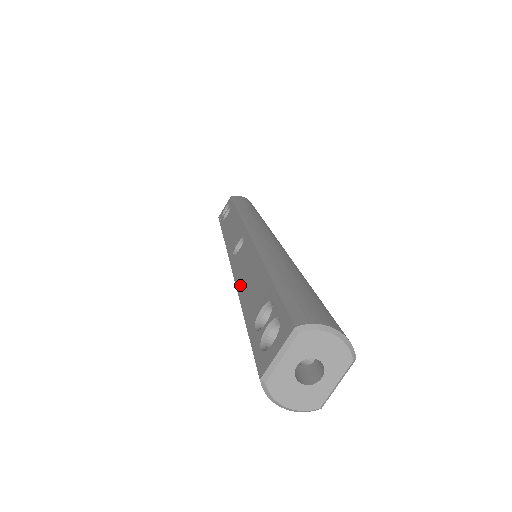
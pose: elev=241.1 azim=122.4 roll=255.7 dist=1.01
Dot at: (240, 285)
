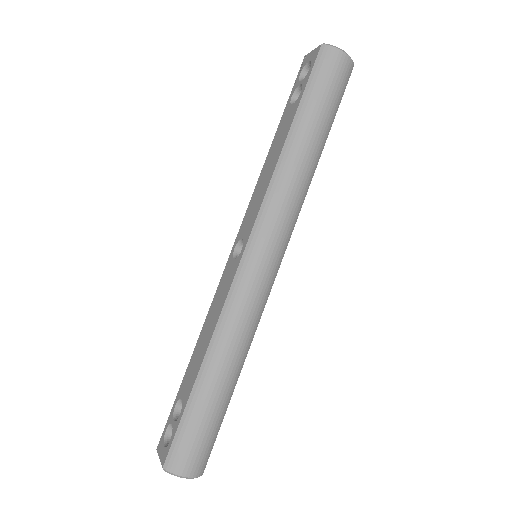
Dot at: (205, 325)
